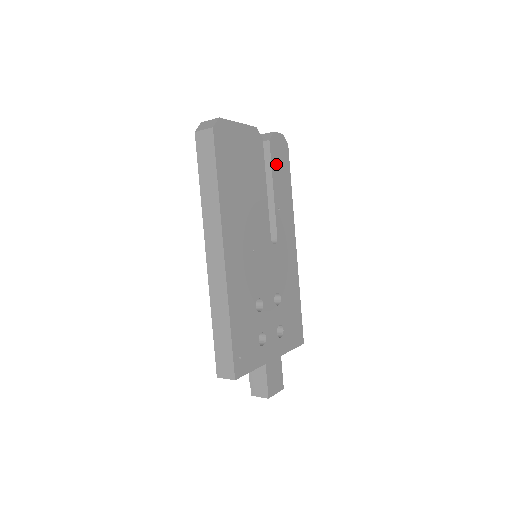
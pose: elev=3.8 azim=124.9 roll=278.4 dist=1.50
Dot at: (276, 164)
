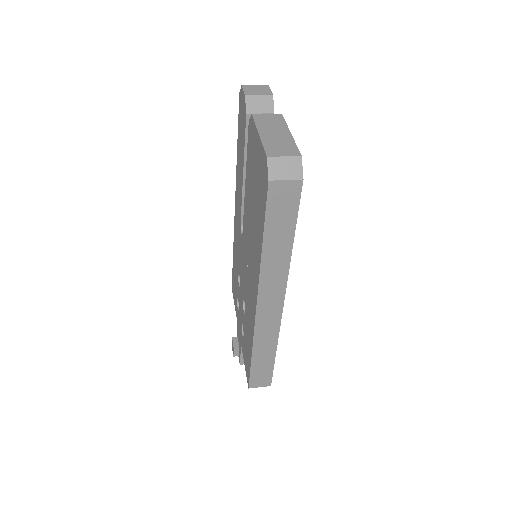
Dot at: occluded
